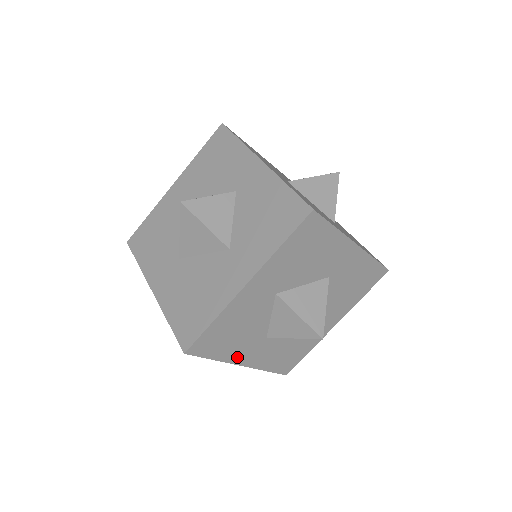
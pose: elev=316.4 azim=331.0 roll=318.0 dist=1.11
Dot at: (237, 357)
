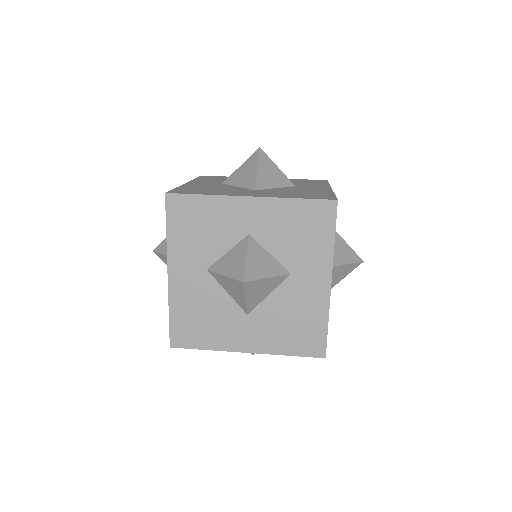
Dot at: occluded
